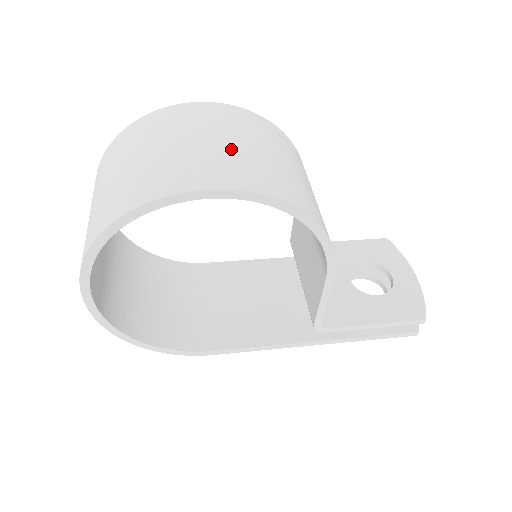
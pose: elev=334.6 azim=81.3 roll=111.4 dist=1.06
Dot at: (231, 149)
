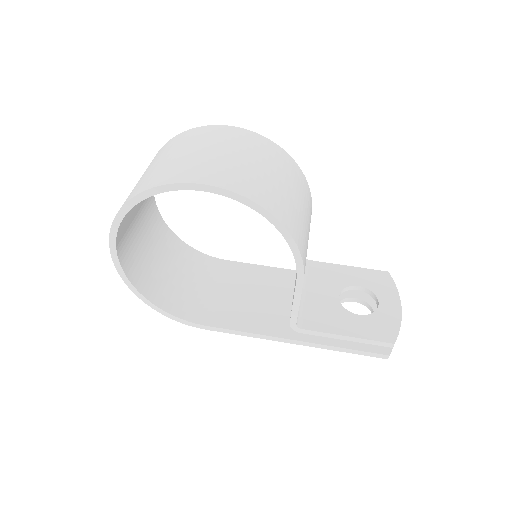
Dot at: (233, 161)
